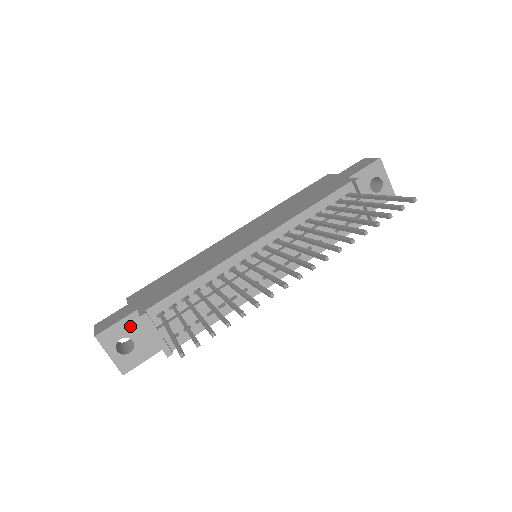
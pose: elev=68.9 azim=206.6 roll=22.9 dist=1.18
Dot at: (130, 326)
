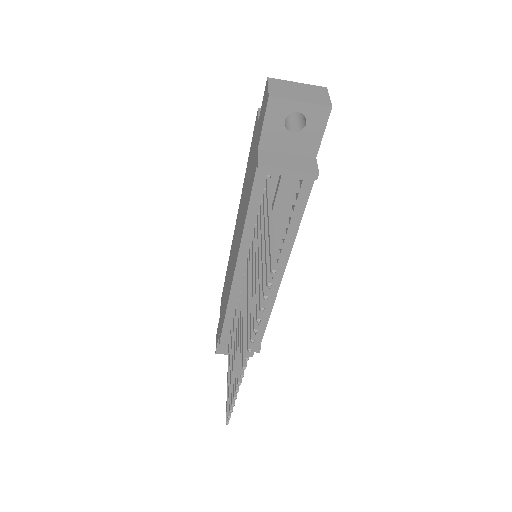
Dot at: occluded
